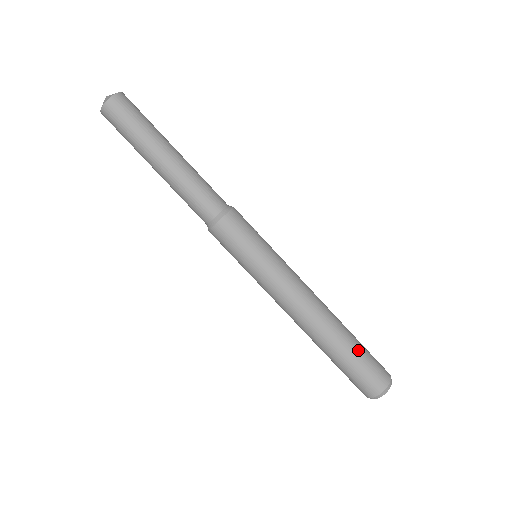
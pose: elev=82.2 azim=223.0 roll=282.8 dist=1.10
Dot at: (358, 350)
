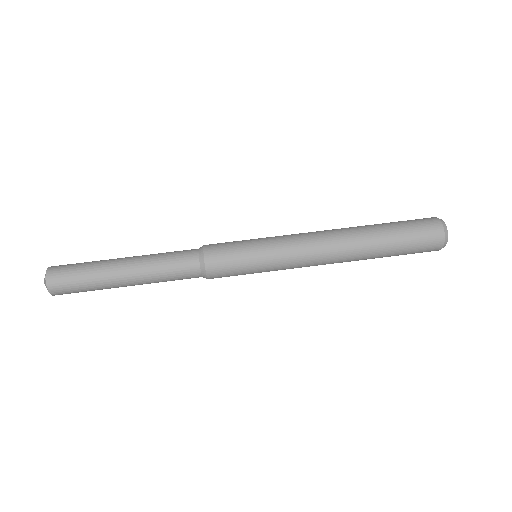
Dot at: (391, 224)
